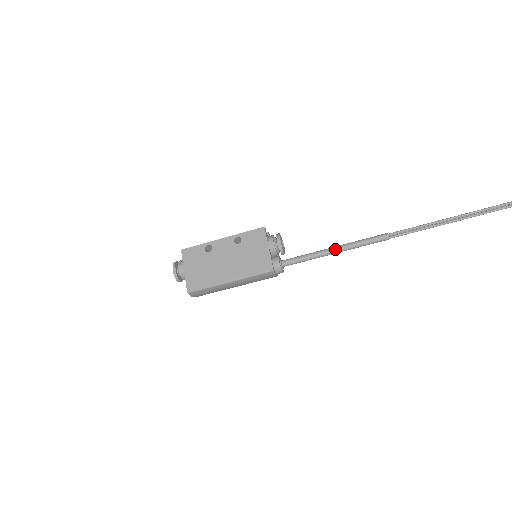
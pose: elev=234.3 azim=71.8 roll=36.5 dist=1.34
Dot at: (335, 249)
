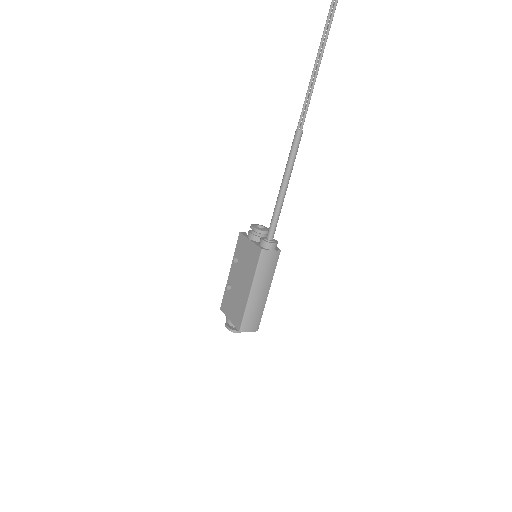
Dot at: (281, 185)
